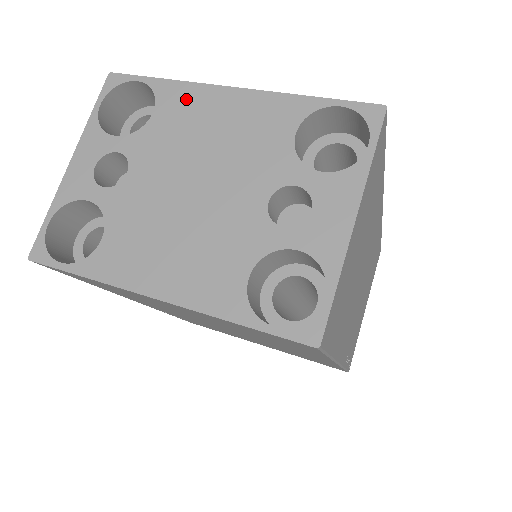
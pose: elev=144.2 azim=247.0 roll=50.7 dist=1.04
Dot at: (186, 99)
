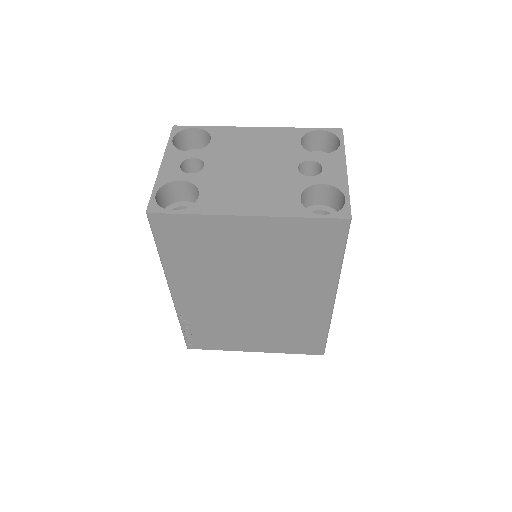
Dot at: (230, 133)
